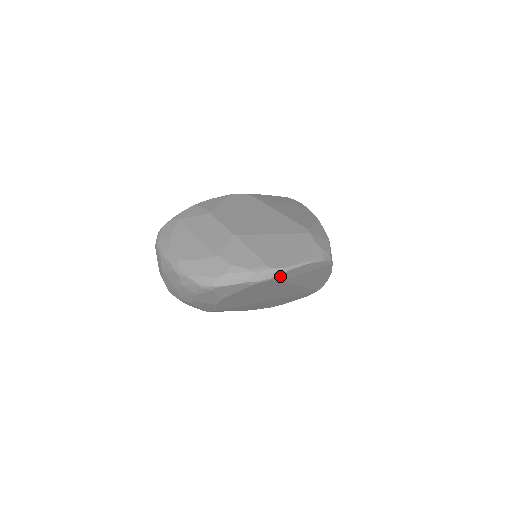
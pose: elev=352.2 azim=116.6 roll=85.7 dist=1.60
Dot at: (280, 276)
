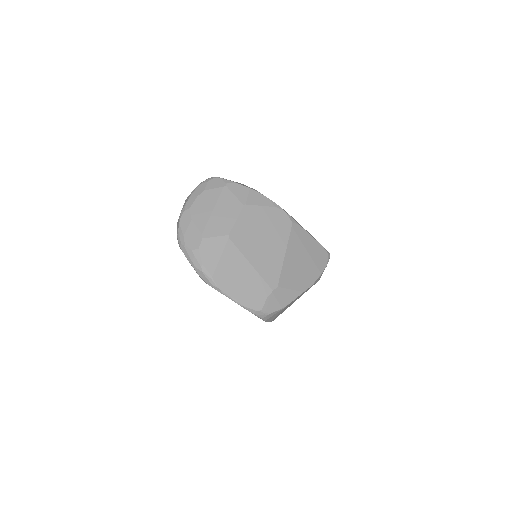
Dot at: (215, 289)
